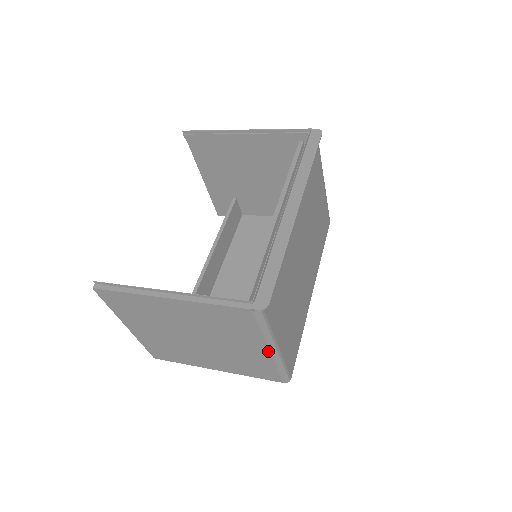
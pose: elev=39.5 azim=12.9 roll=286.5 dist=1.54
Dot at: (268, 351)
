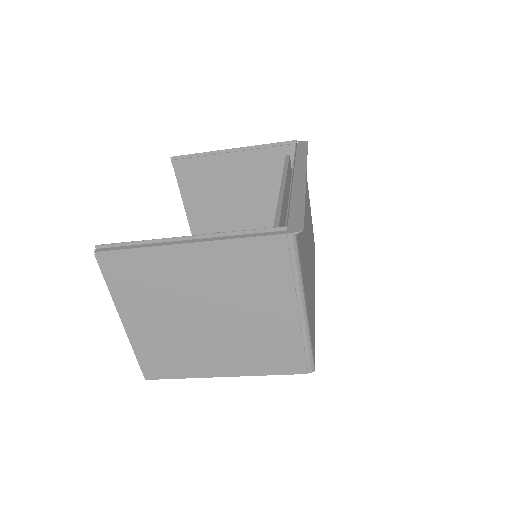
Dot at: (296, 311)
